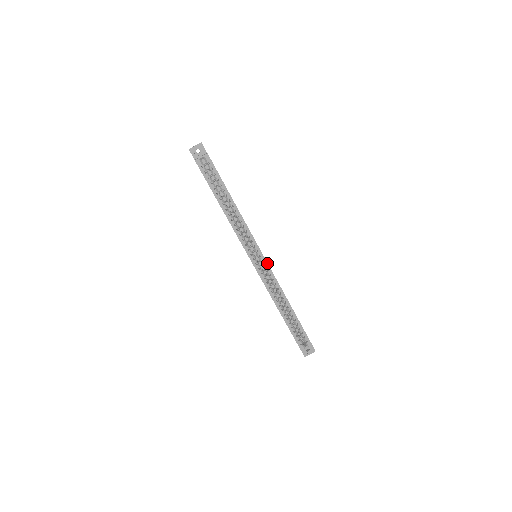
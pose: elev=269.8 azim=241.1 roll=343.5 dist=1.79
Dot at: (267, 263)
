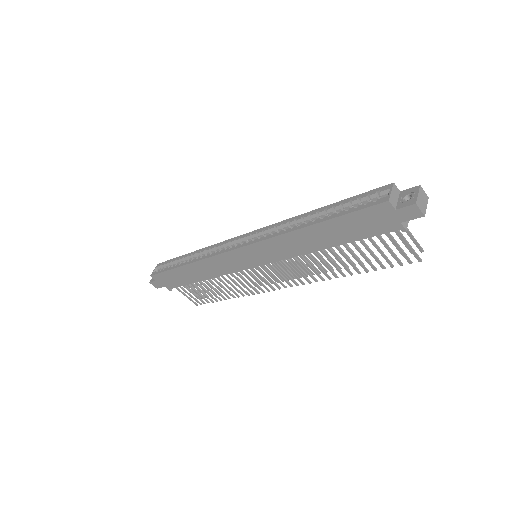
Dot at: (252, 232)
